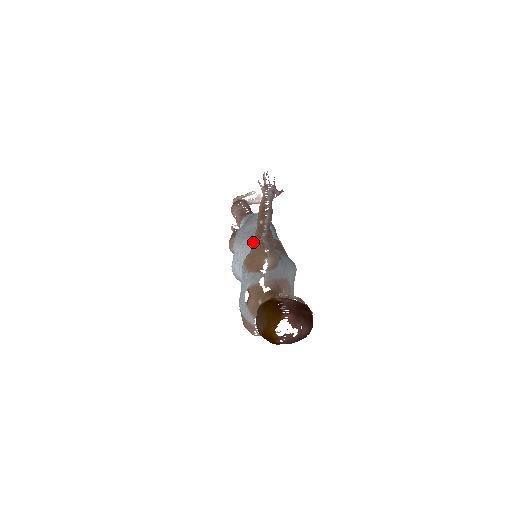
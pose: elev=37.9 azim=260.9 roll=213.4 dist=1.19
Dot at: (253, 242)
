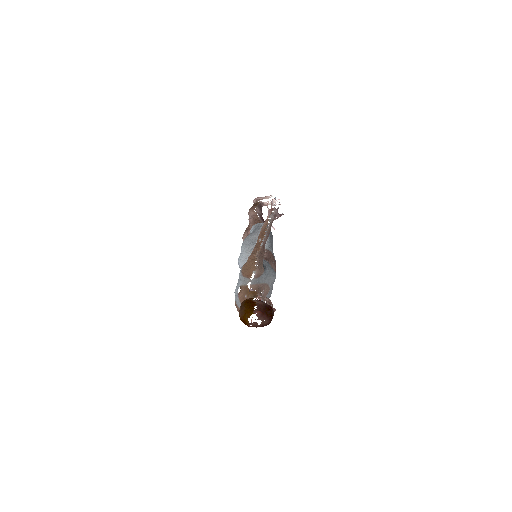
Dot at: (250, 256)
